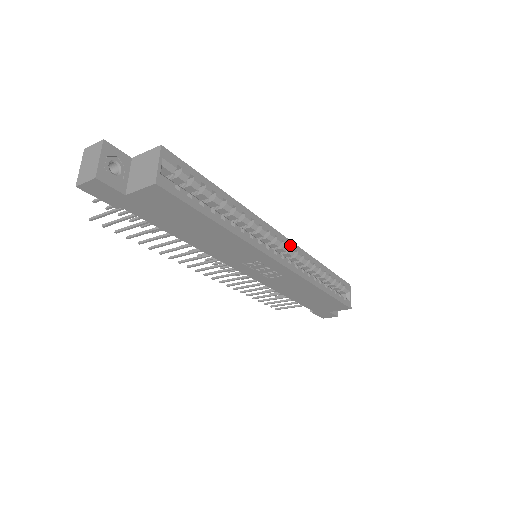
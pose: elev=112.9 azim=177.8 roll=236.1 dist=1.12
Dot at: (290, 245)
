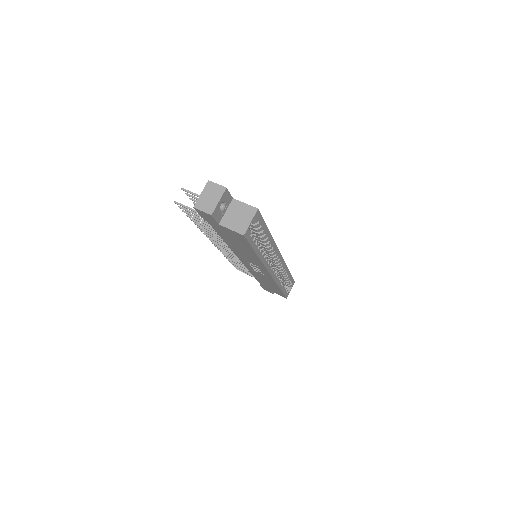
Dot at: (281, 261)
